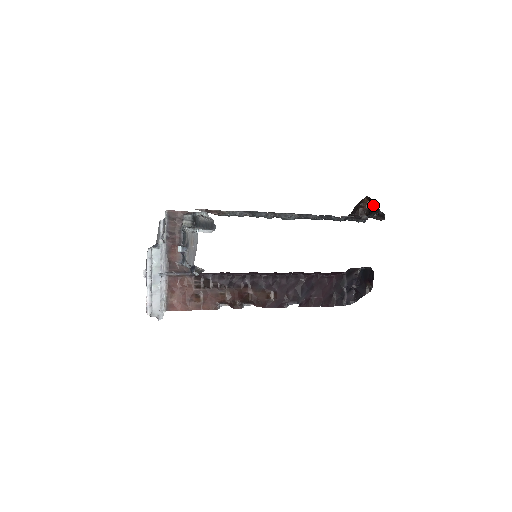
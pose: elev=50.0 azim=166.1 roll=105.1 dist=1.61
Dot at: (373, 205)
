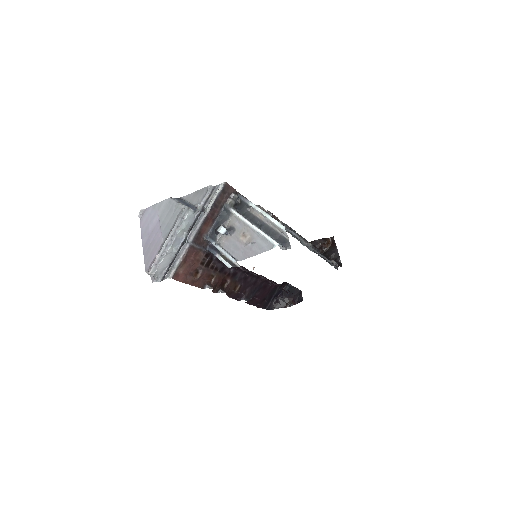
Dot at: (335, 249)
